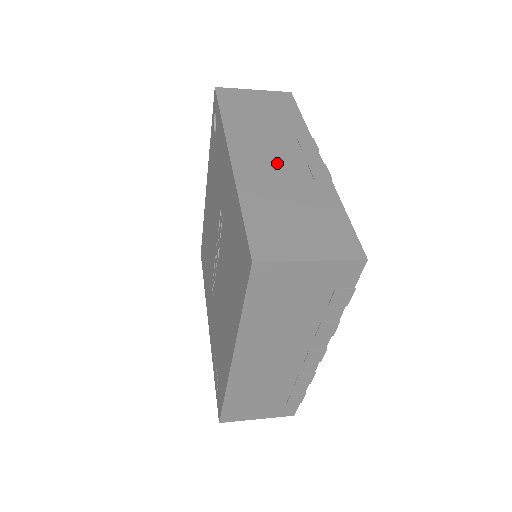
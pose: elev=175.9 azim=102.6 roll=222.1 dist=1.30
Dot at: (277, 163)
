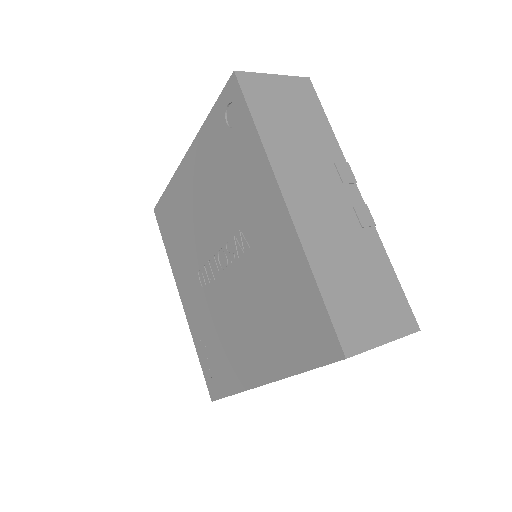
Dot at: (328, 208)
